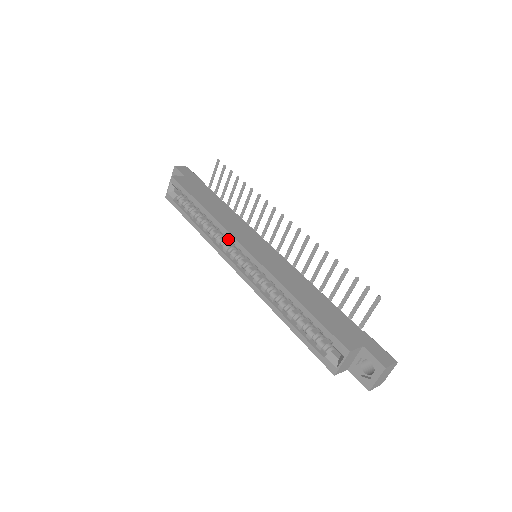
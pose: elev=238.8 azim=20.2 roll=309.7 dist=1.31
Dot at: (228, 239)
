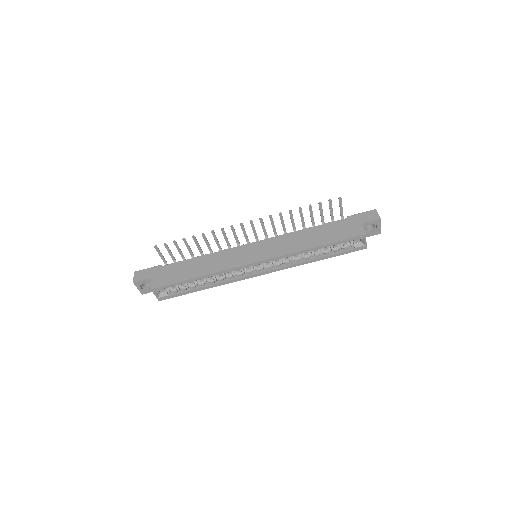
Dot at: occluded
